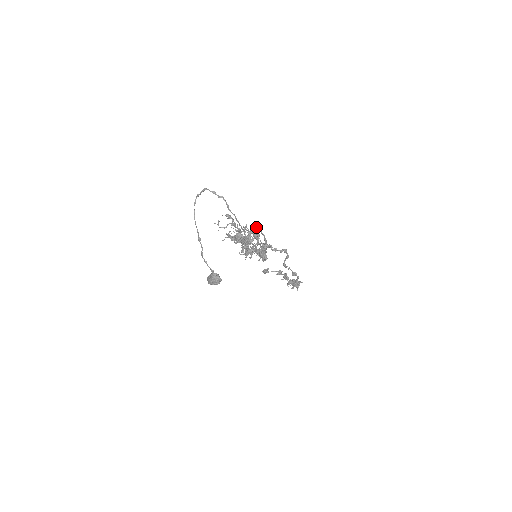
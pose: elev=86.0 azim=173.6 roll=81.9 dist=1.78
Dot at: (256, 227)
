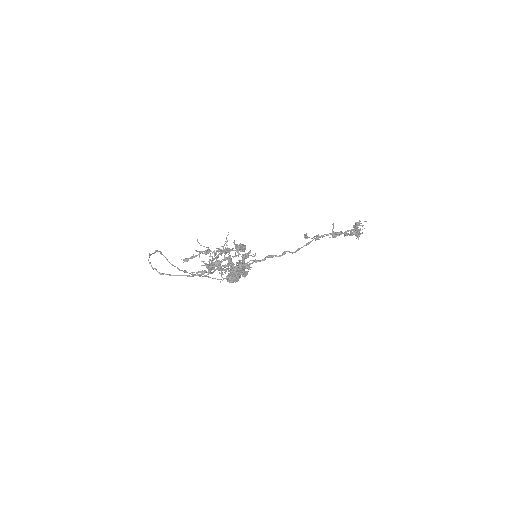
Dot at: (208, 267)
